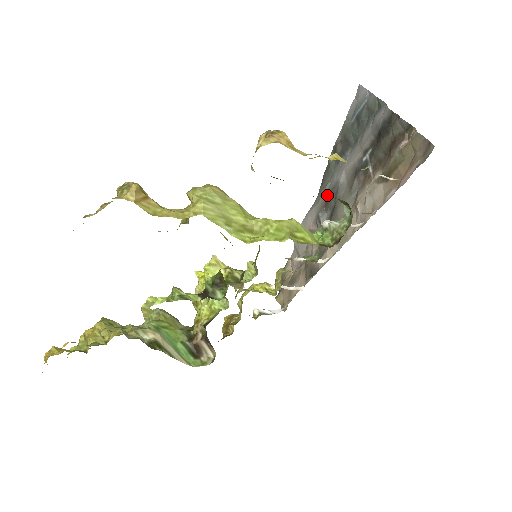
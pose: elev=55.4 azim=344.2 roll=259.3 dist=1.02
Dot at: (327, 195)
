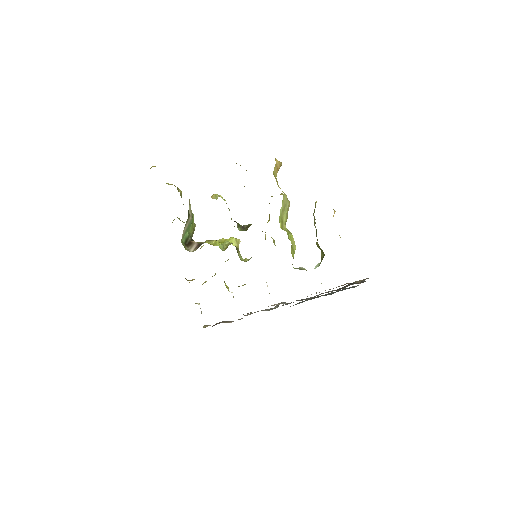
Dot at: occluded
